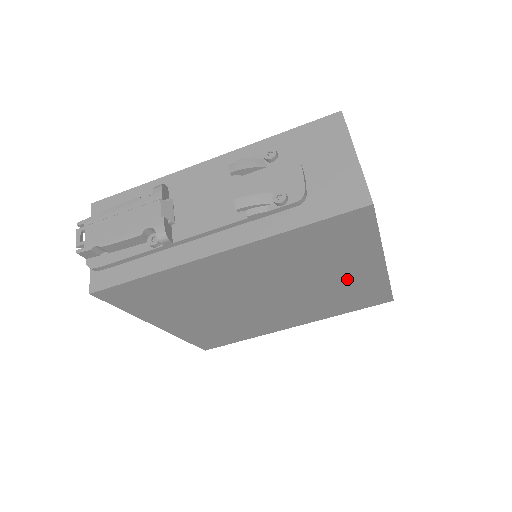
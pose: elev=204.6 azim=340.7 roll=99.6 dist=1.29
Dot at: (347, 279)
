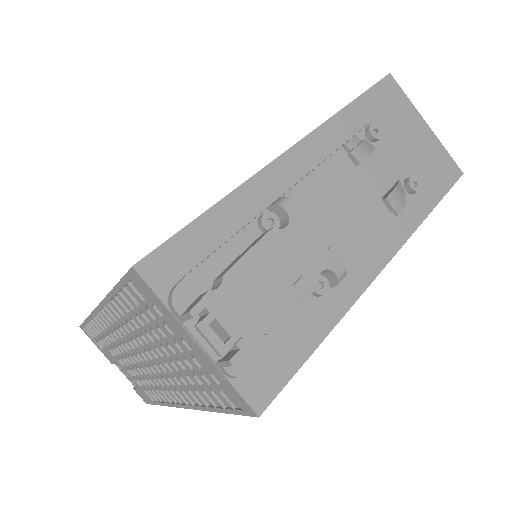
Dot at: occluded
